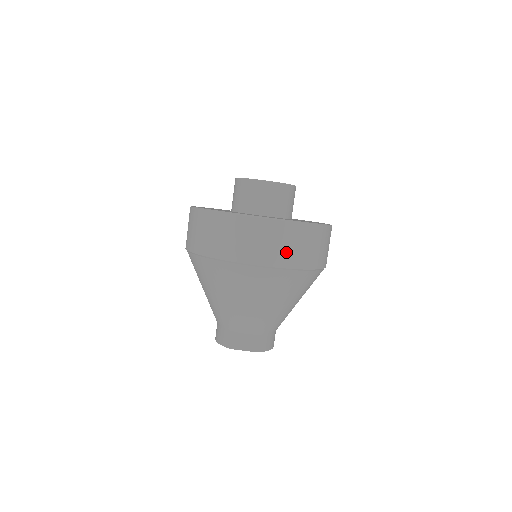
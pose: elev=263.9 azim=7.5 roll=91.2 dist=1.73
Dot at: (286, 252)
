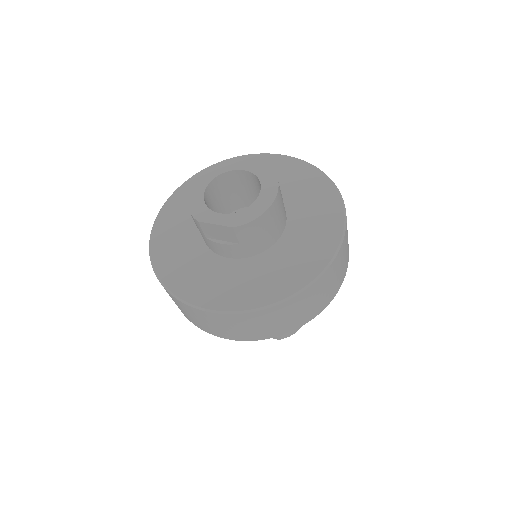
Dot at: (248, 332)
